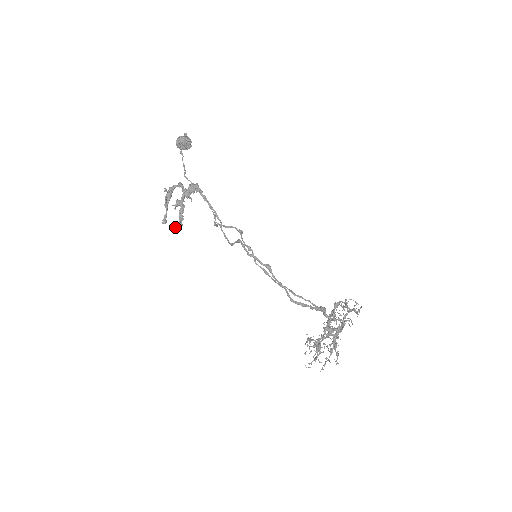
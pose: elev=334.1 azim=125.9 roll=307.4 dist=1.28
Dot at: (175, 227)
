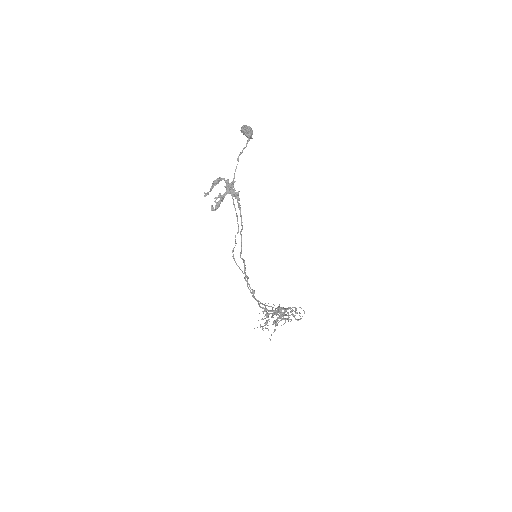
Dot at: (211, 205)
